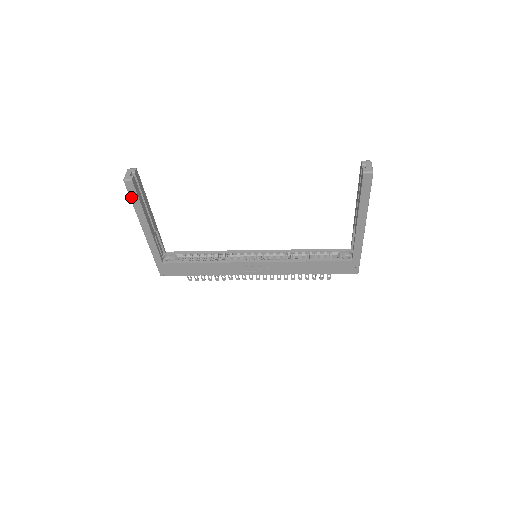
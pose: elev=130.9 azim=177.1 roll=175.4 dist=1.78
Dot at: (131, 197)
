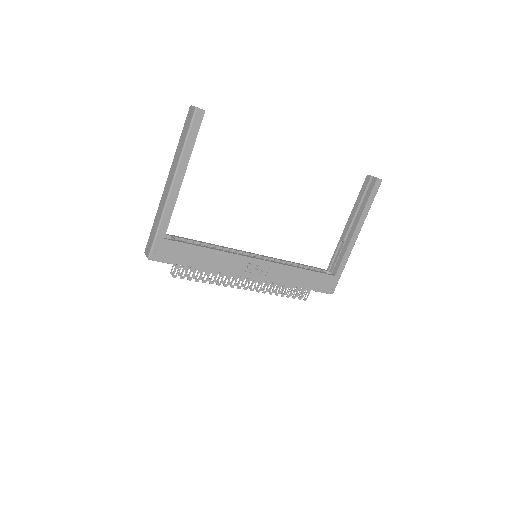
Dot at: (190, 132)
